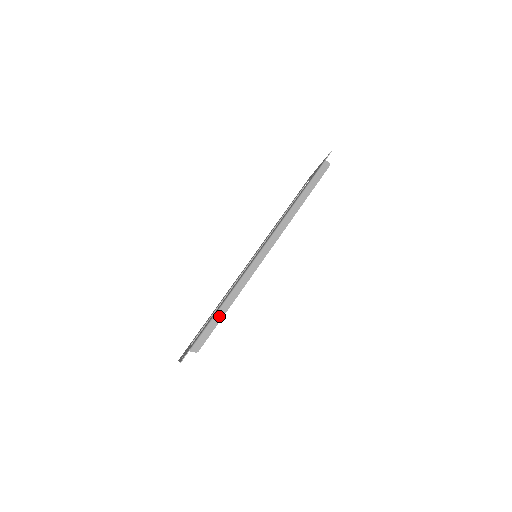
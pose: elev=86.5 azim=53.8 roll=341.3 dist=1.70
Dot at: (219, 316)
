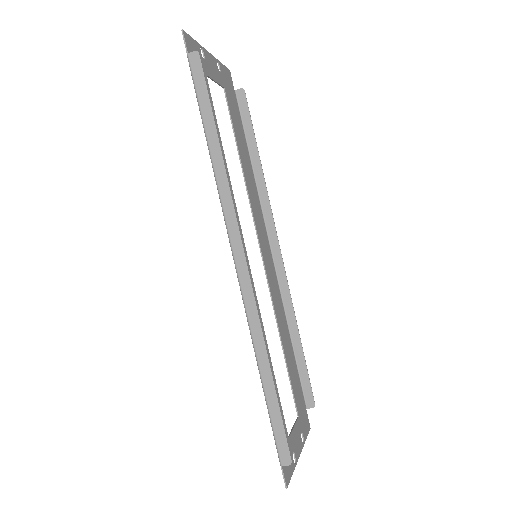
Dot at: (271, 398)
